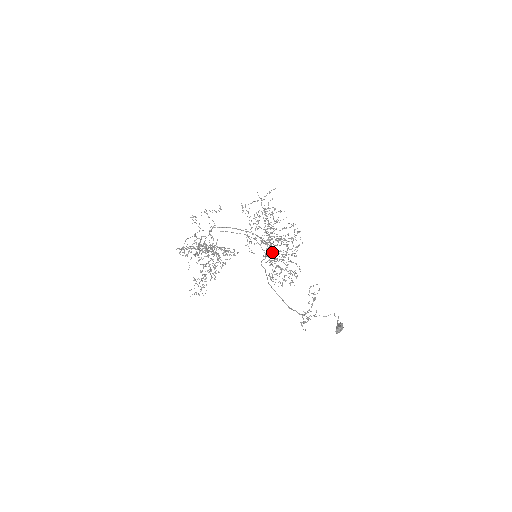
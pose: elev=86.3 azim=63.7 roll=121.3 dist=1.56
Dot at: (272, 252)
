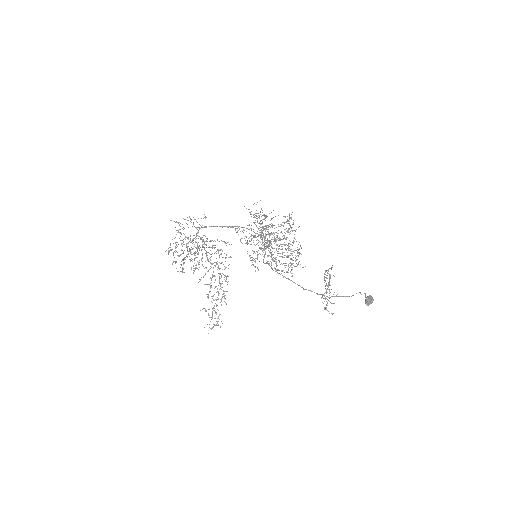
Dot at: (267, 238)
